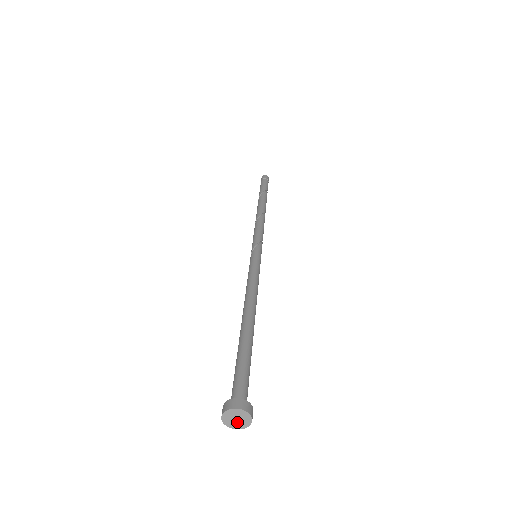
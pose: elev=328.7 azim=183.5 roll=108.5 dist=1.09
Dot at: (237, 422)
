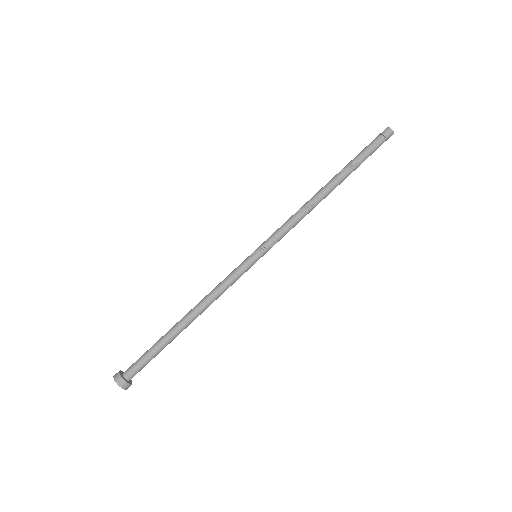
Dot at: occluded
